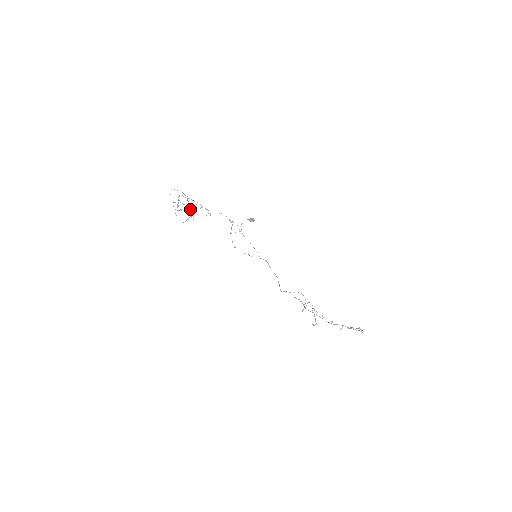
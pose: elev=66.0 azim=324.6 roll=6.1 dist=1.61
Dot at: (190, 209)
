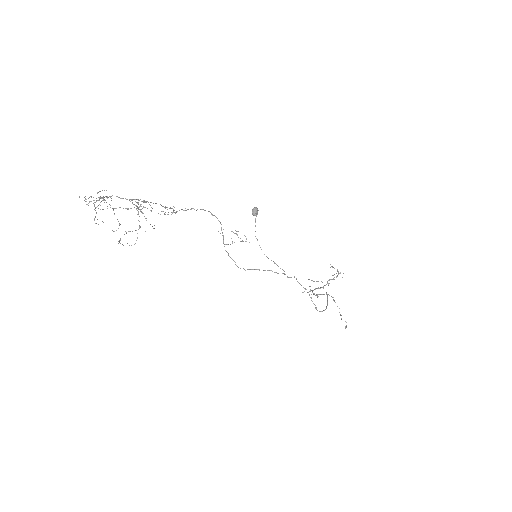
Dot at: occluded
